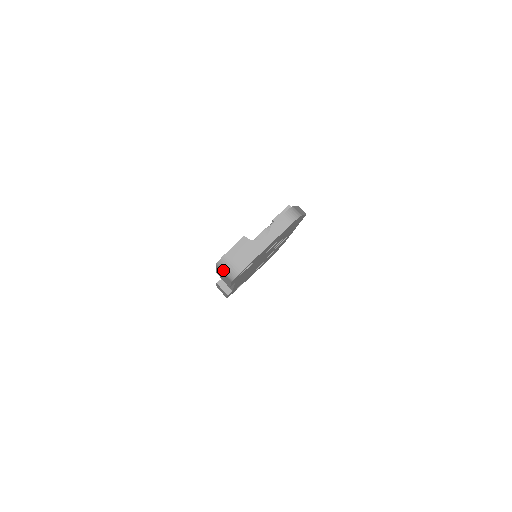
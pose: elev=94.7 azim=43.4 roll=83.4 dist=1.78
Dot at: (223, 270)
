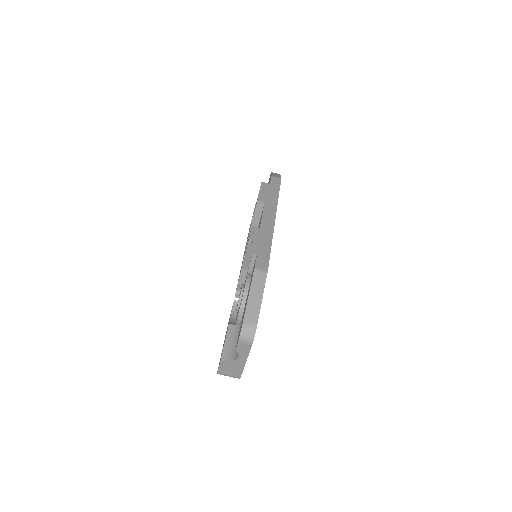
Dot at: occluded
